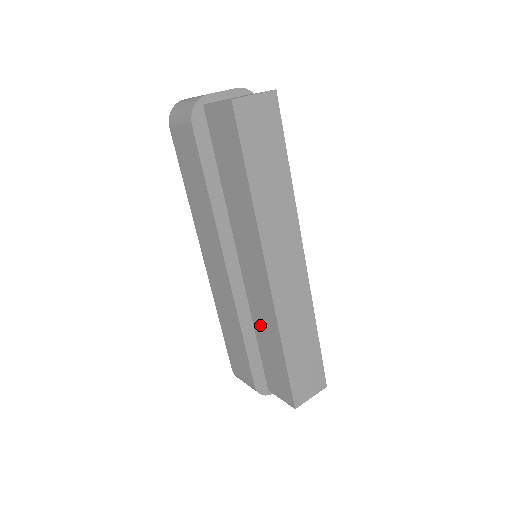
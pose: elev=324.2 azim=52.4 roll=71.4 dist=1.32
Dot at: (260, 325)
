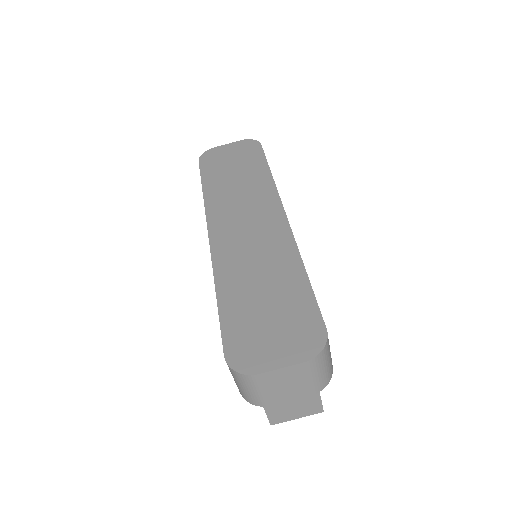
Dot at: occluded
